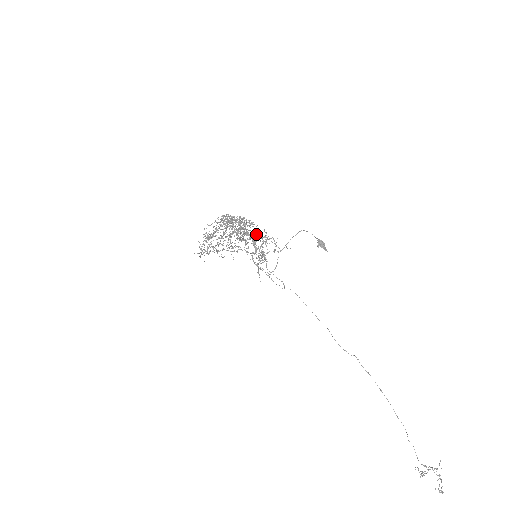
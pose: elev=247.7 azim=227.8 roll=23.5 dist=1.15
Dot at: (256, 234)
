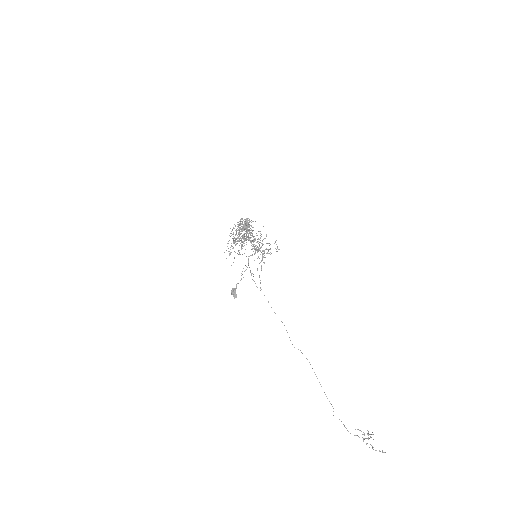
Dot at: occluded
